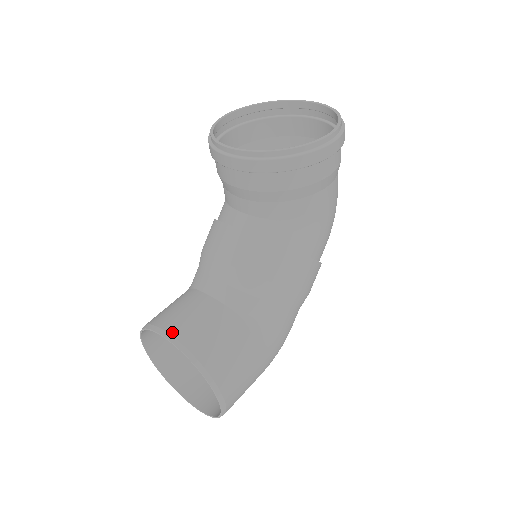
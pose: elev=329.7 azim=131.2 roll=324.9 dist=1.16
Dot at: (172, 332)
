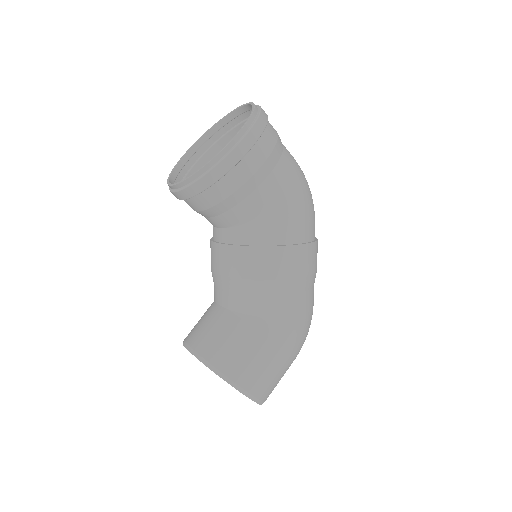
Dot at: (190, 343)
